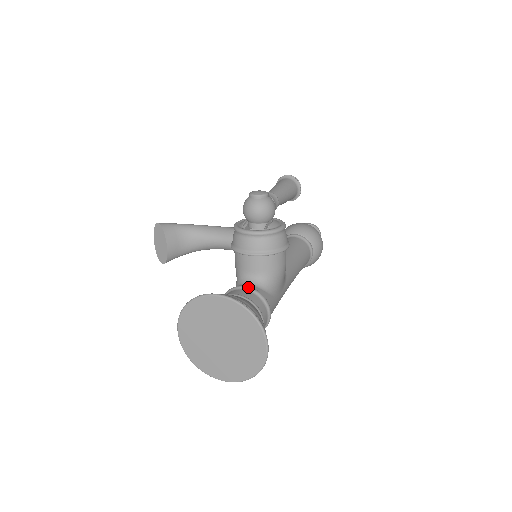
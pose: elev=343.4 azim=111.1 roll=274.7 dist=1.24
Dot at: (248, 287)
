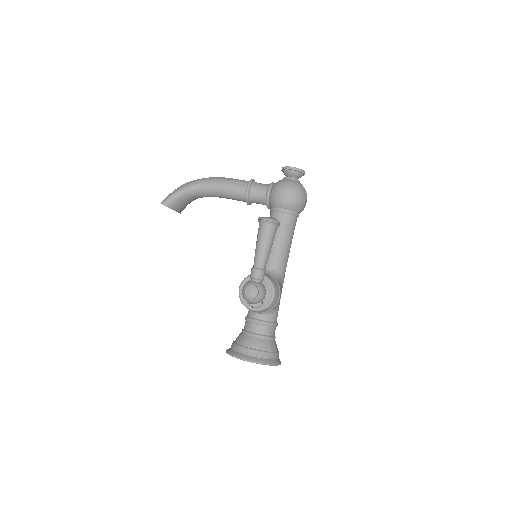
Dot at: (260, 323)
